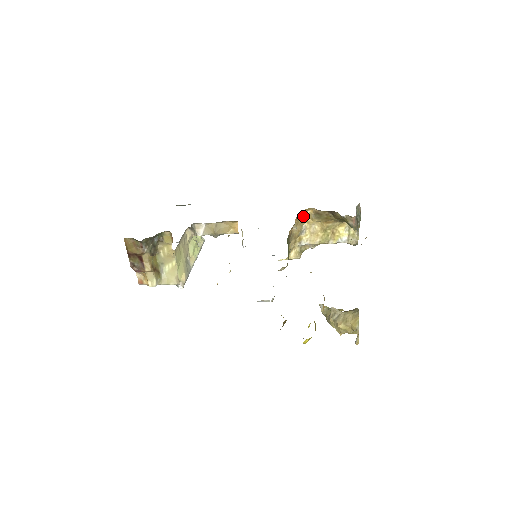
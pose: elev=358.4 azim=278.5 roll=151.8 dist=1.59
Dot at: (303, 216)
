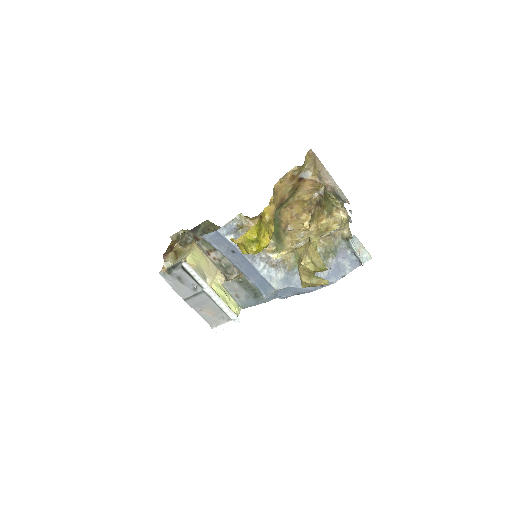
Dot at: occluded
